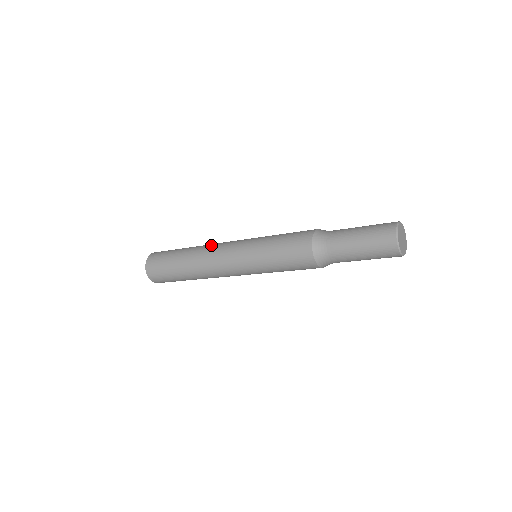
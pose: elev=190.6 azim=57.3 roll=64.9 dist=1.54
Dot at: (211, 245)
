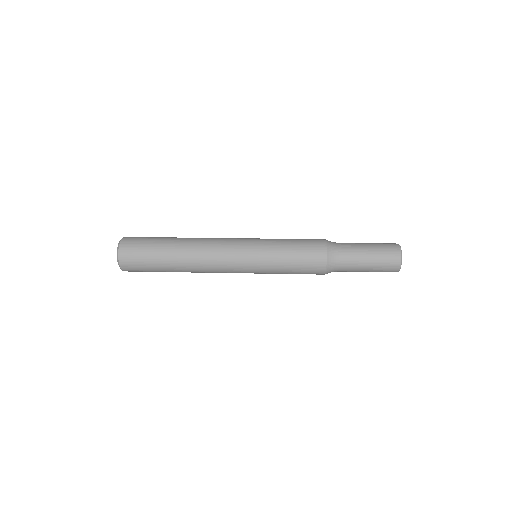
Dot at: (207, 241)
